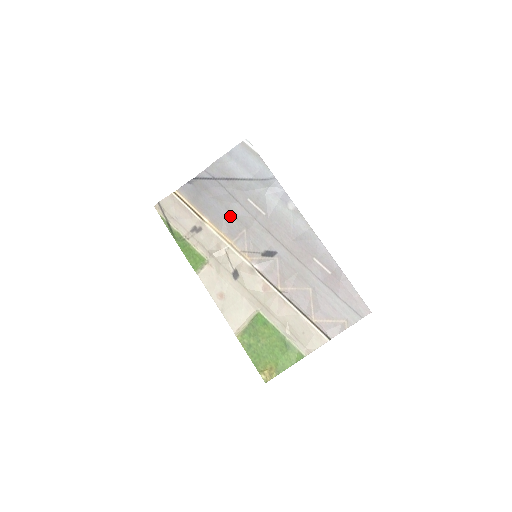
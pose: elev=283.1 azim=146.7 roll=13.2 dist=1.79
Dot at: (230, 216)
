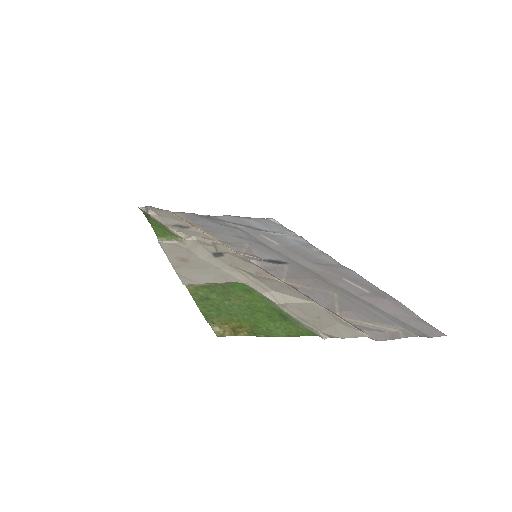
Dot at: (232, 234)
